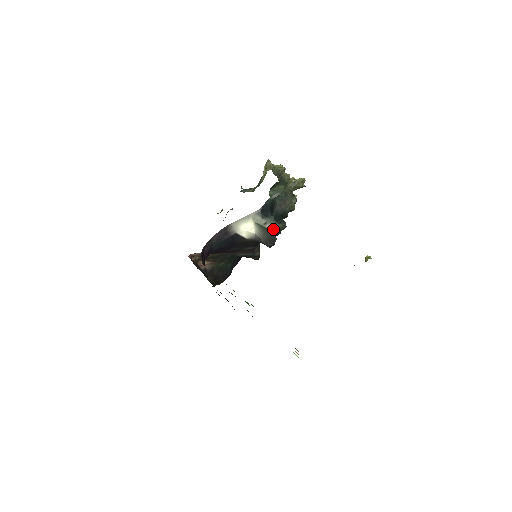
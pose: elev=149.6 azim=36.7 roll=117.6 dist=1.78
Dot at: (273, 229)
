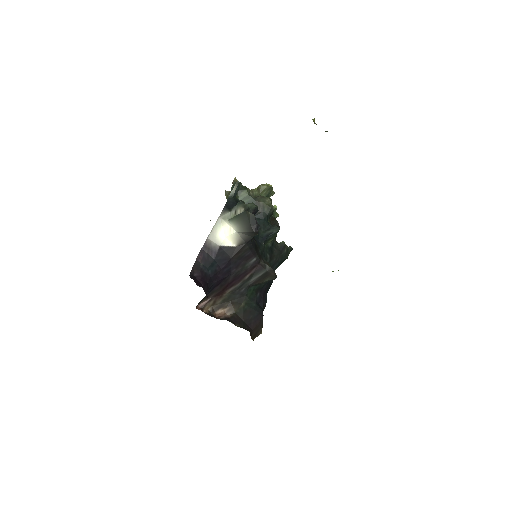
Dot at: (244, 209)
